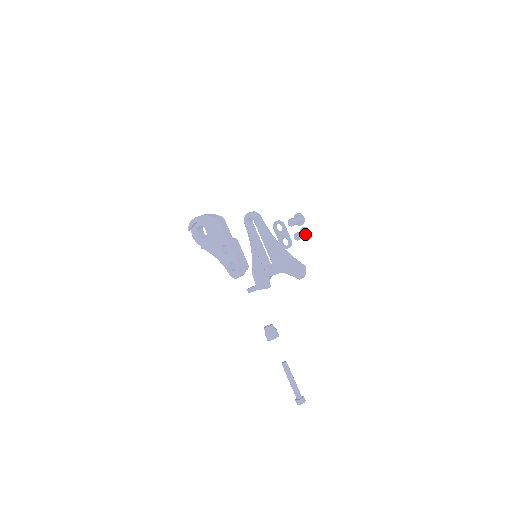
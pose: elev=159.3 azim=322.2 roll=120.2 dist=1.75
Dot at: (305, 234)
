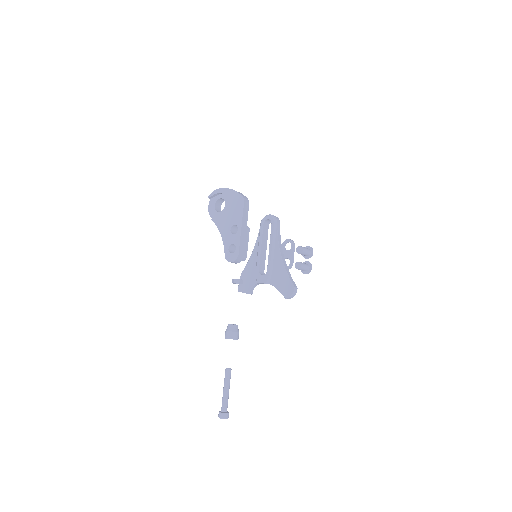
Dot at: (306, 268)
